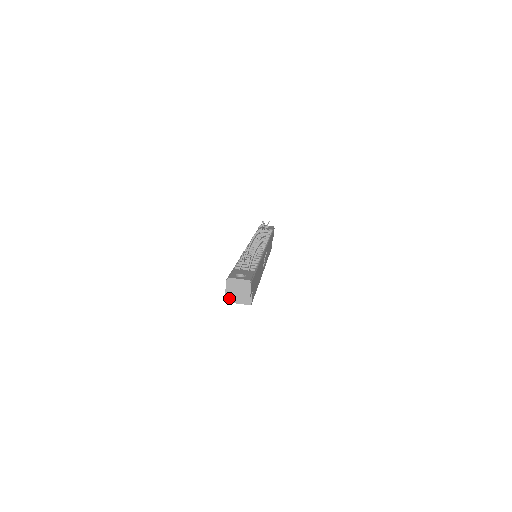
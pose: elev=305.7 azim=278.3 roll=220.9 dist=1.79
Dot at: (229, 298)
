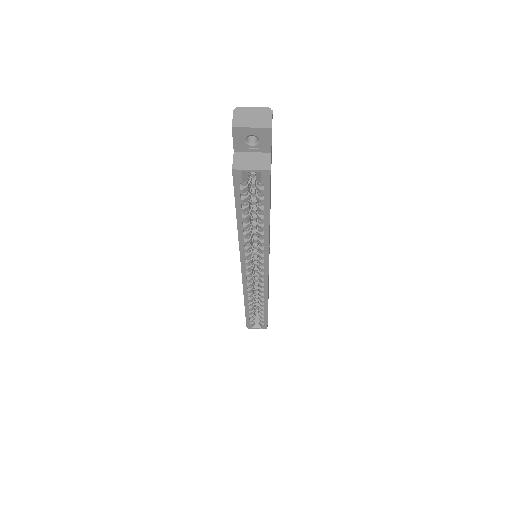
Dot at: (234, 164)
